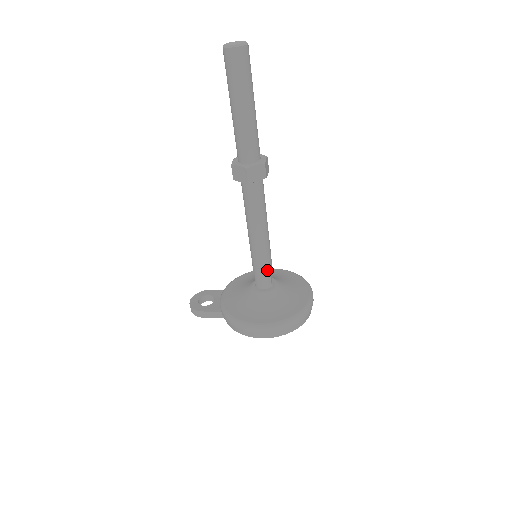
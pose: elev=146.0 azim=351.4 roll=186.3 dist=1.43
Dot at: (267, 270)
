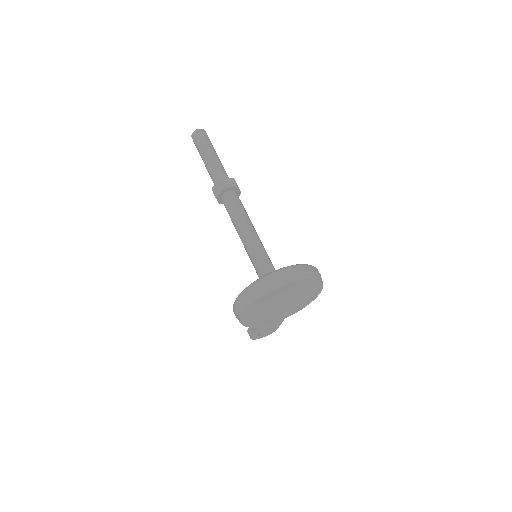
Dot at: (257, 261)
